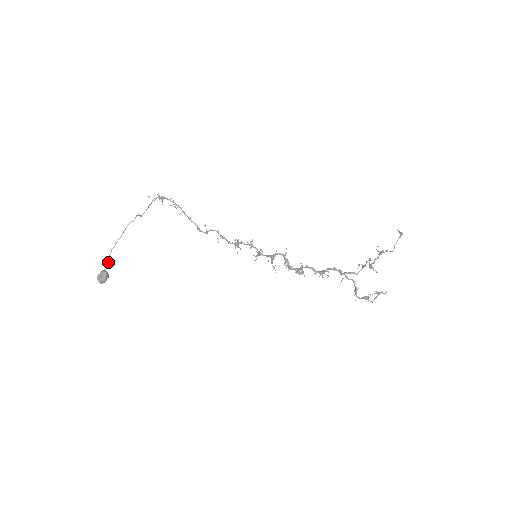
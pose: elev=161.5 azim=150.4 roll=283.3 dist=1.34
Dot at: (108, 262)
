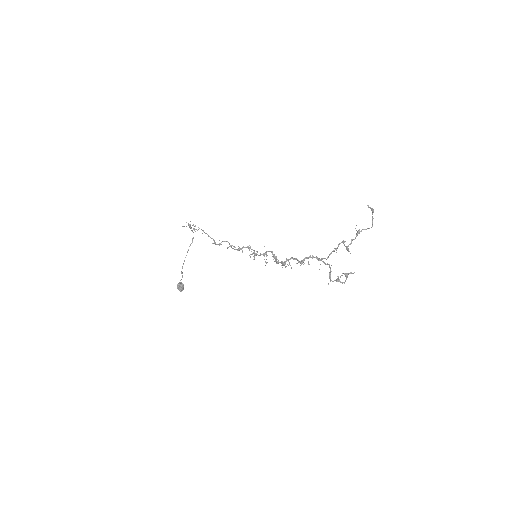
Dot at: (182, 276)
